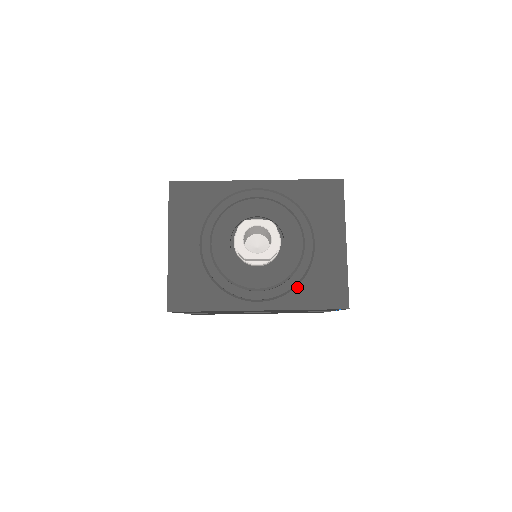
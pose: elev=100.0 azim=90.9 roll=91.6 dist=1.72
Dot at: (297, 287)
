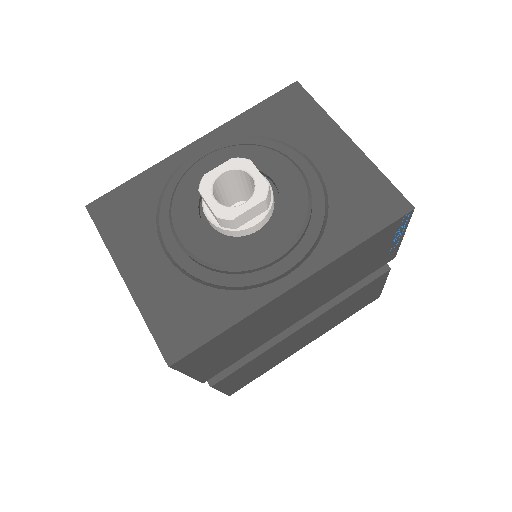
Dot at: (327, 225)
